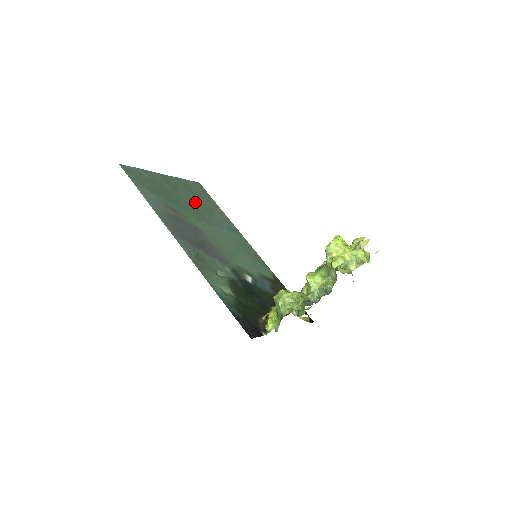
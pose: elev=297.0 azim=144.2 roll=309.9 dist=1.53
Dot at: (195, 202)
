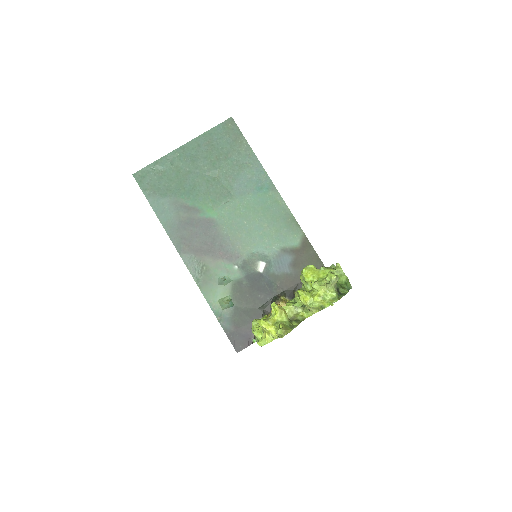
Dot at: (217, 170)
